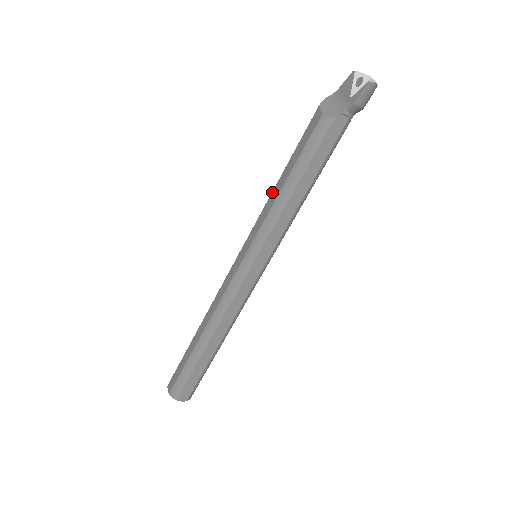
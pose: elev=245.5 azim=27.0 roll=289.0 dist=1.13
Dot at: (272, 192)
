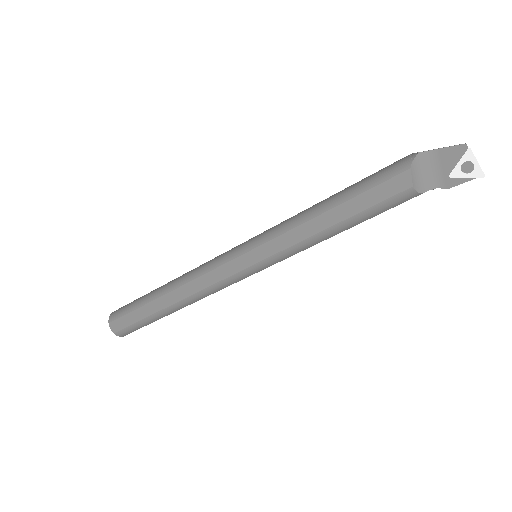
Dot at: (308, 222)
